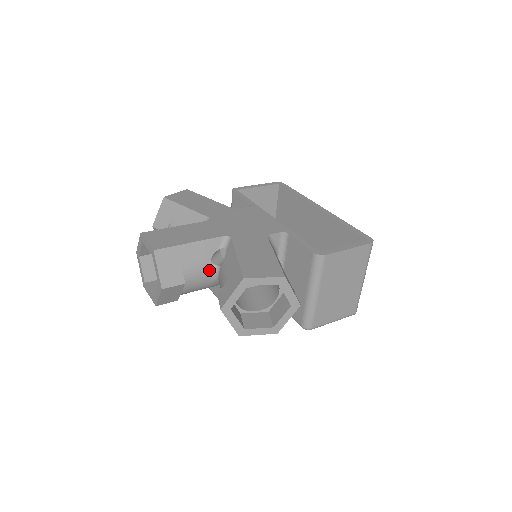
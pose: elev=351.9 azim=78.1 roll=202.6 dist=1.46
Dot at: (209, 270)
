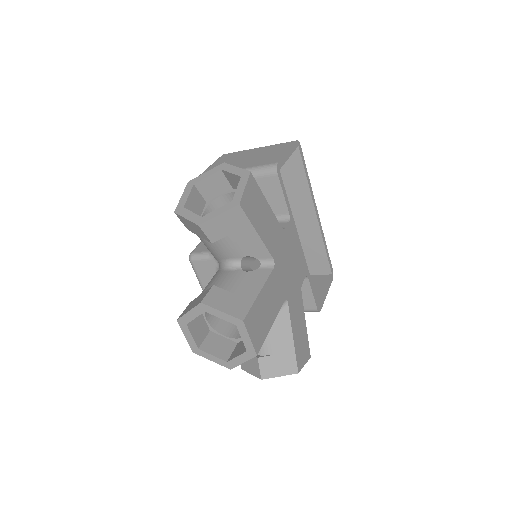
Dot at: occluded
